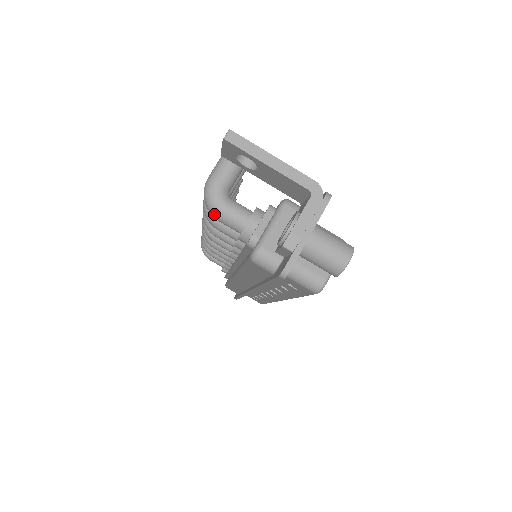
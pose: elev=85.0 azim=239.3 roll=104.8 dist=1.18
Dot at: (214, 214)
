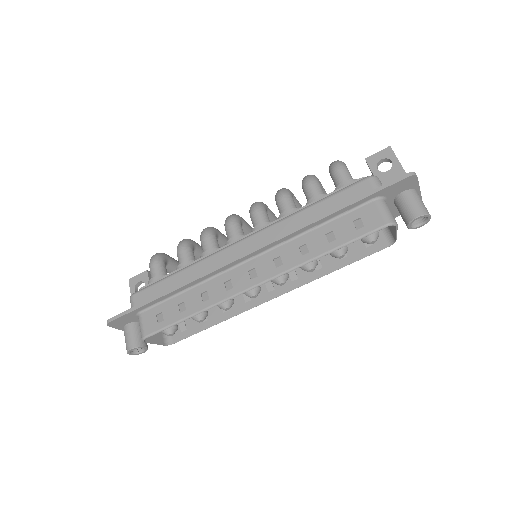
Dot at: (340, 165)
